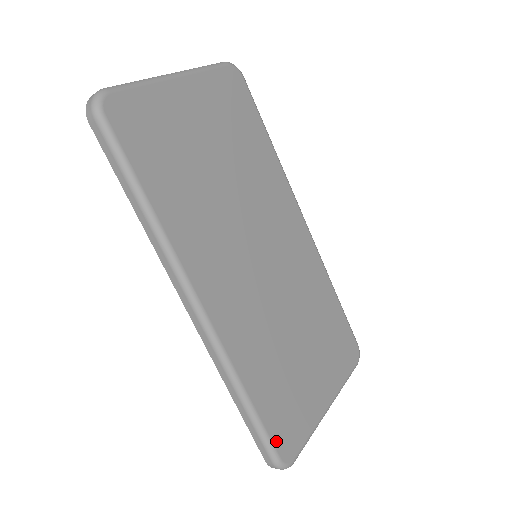
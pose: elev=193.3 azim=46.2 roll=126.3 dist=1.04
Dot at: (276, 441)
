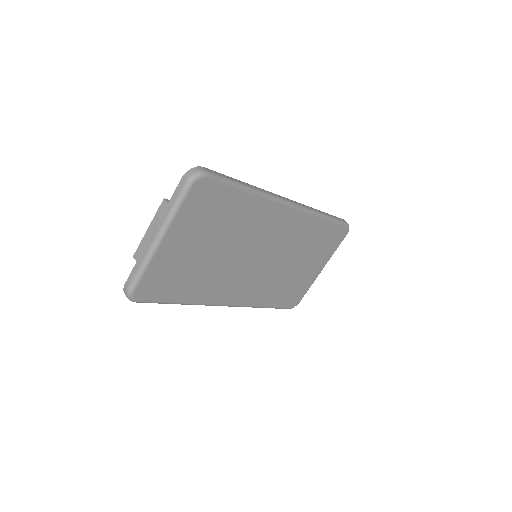
Dot at: (287, 306)
